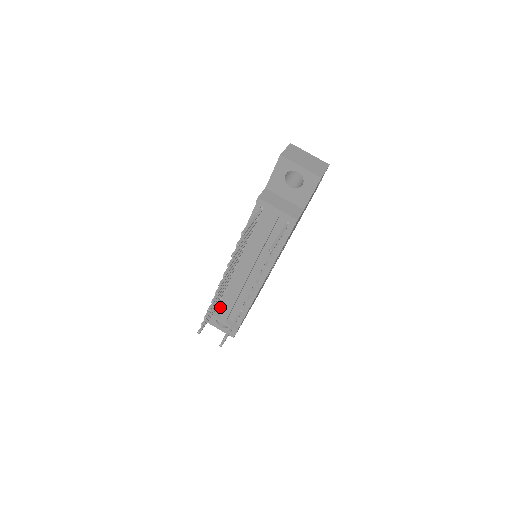
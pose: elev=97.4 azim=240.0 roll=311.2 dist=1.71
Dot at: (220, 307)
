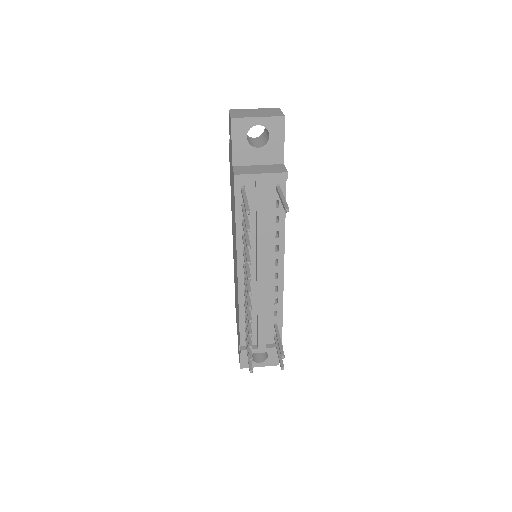
Dot at: occluded
